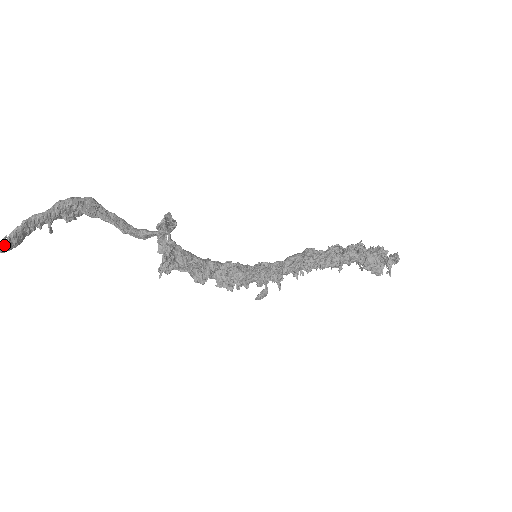
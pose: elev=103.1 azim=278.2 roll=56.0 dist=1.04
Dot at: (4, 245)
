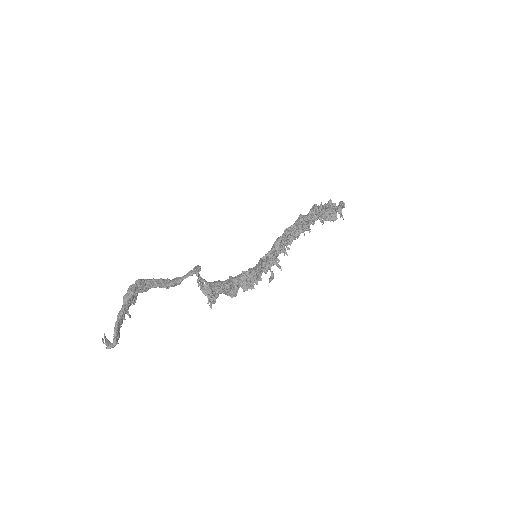
Dot at: (115, 344)
